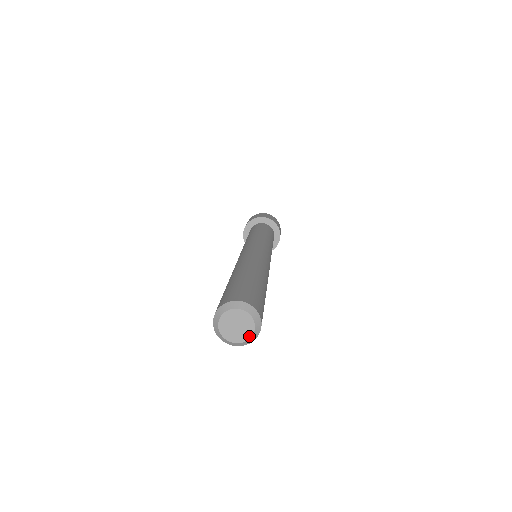
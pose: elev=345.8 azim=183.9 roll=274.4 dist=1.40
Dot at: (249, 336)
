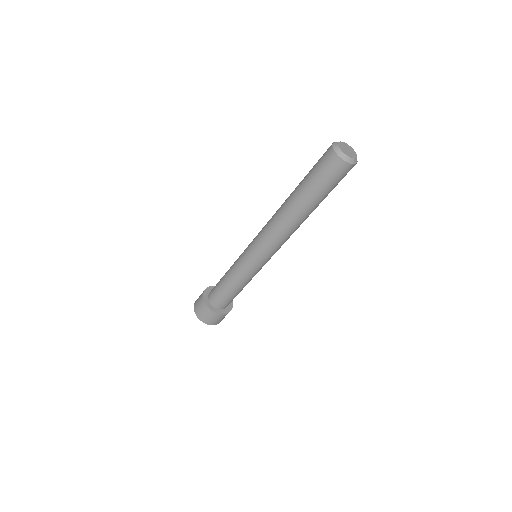
Dot at: (349, 156)
